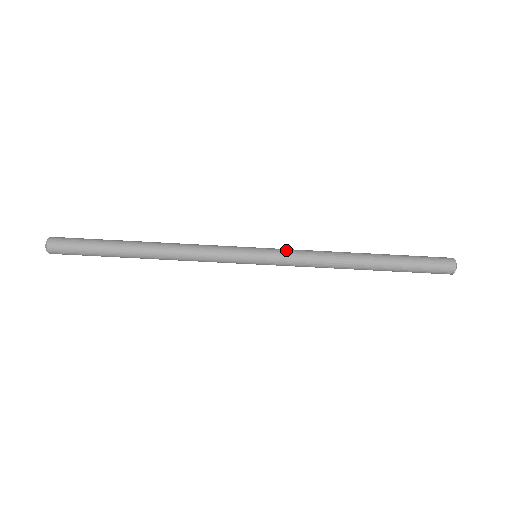
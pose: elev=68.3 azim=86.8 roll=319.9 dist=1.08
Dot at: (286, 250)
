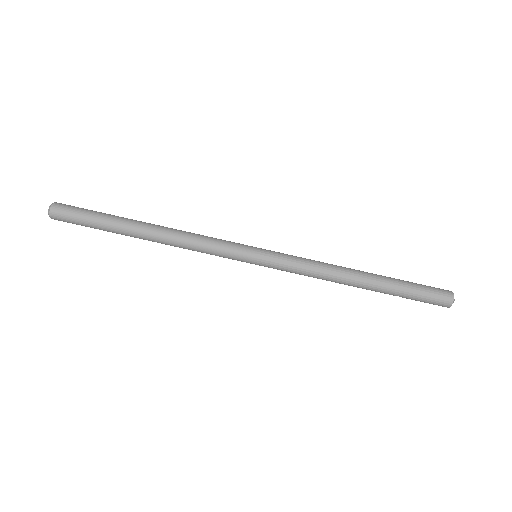
Dot at: (287, 258)
